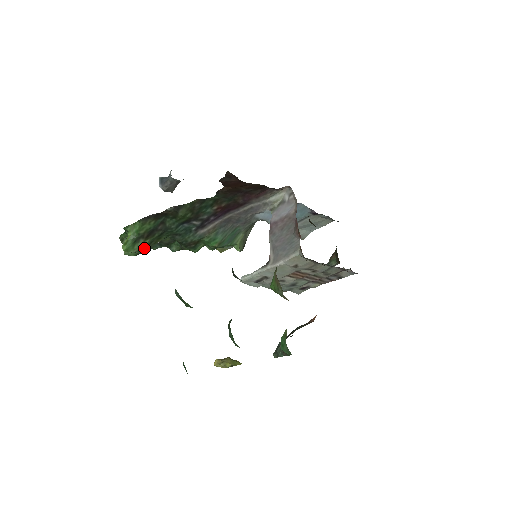
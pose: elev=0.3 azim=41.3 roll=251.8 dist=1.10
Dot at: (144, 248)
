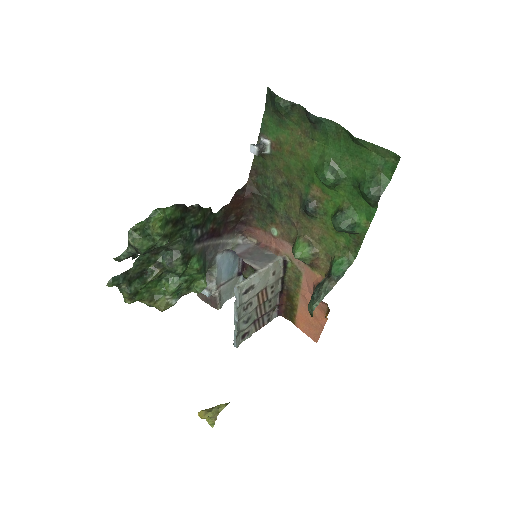
Dot at: (169, 235)
